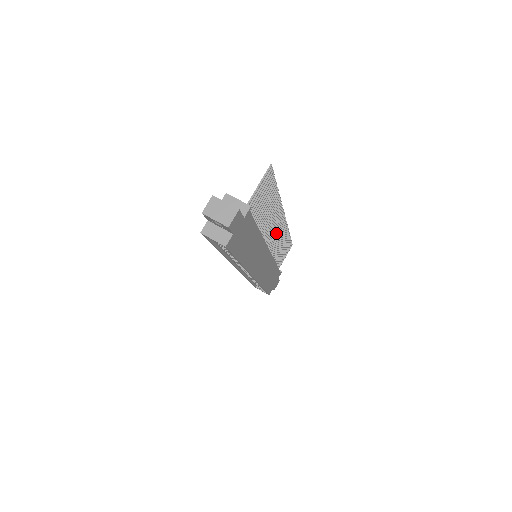
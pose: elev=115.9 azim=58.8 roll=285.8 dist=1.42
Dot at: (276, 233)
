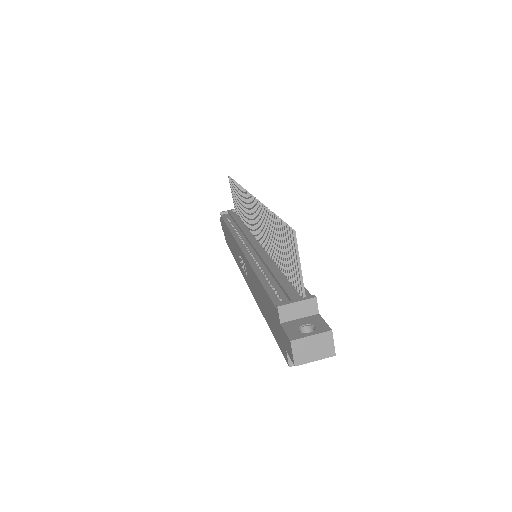
Dot at: (252, 216)
